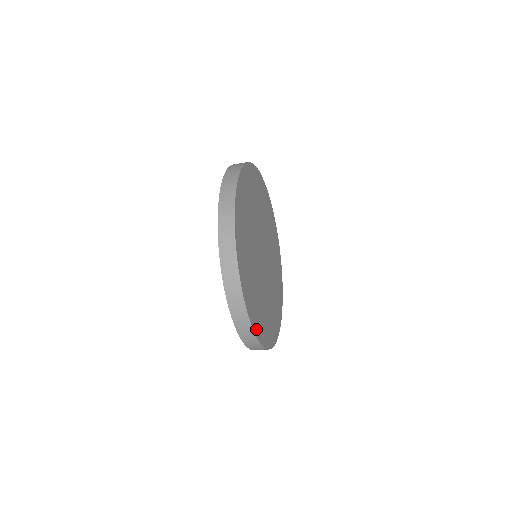
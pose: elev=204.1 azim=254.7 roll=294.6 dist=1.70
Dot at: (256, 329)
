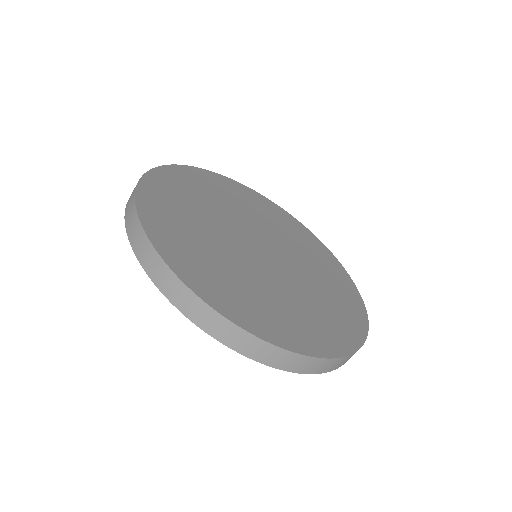
Dot at: (150, 223)
